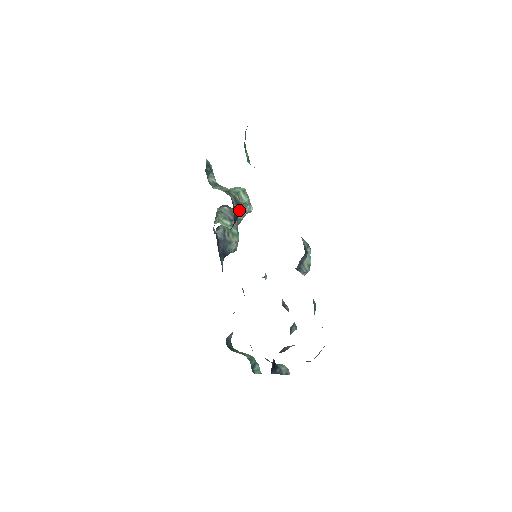
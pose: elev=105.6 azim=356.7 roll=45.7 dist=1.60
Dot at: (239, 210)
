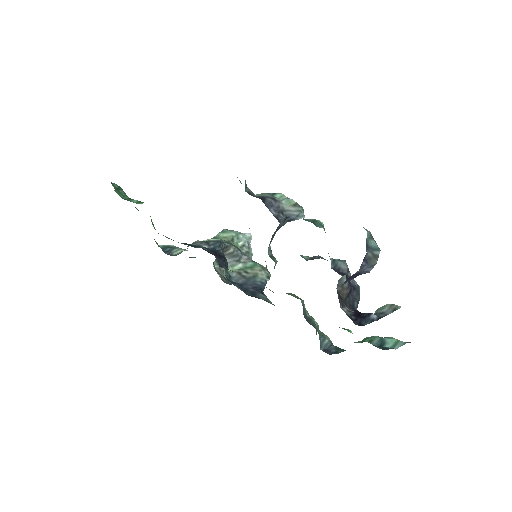
Dot at: (217, 245)
